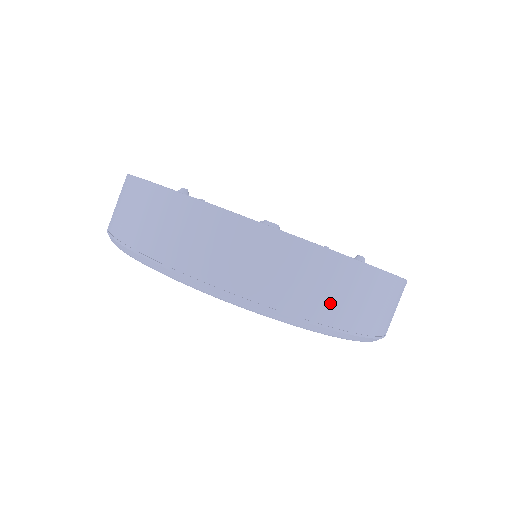
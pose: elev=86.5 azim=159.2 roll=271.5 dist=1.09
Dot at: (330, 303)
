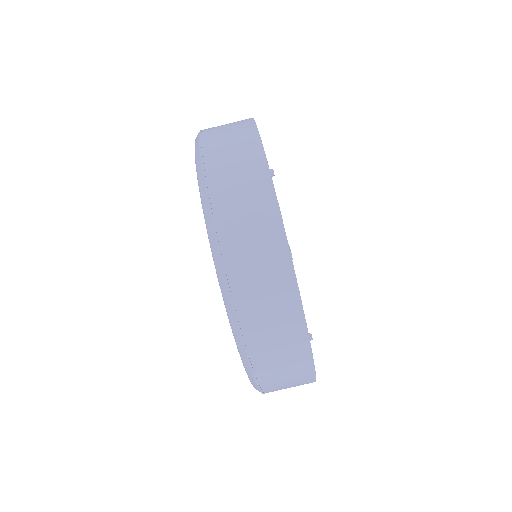
Dot at: (265, 339)
